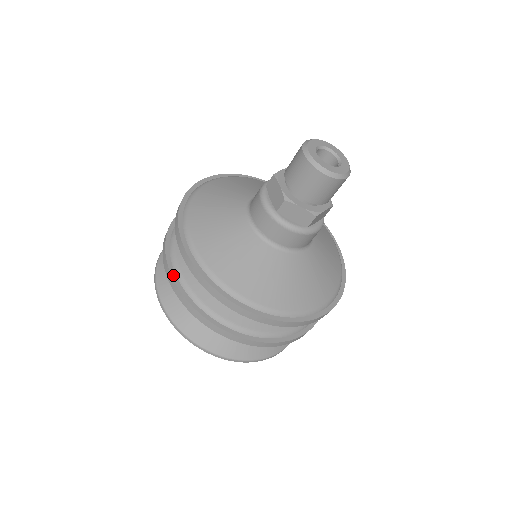
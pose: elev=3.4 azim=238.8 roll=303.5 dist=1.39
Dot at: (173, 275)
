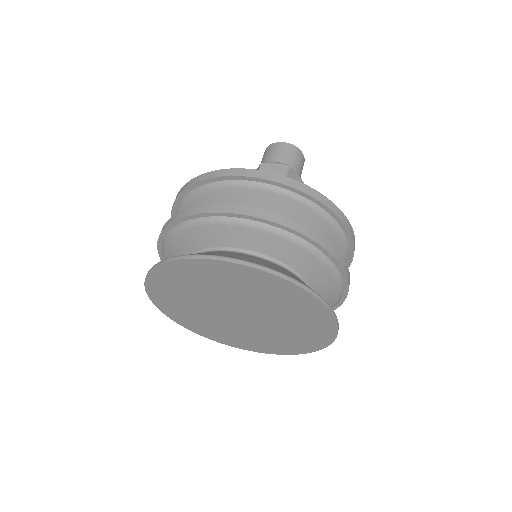
Dot at: occluded
